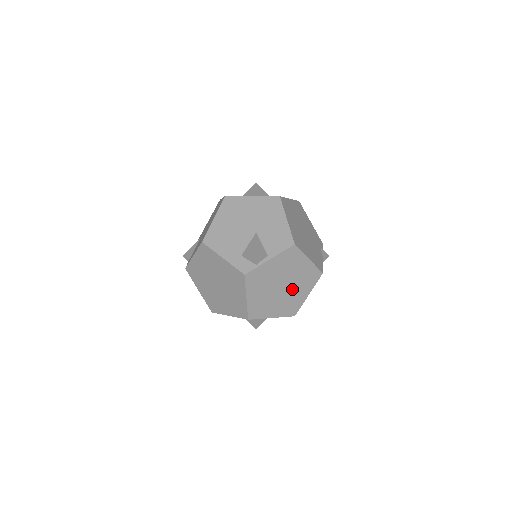
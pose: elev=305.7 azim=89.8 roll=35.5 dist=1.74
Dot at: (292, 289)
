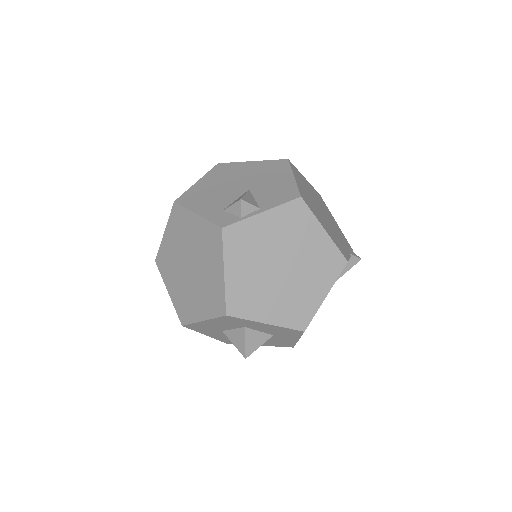
Dot at: (299, 277)
